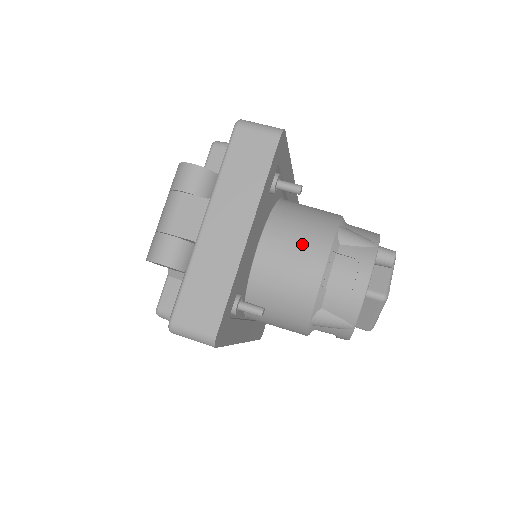
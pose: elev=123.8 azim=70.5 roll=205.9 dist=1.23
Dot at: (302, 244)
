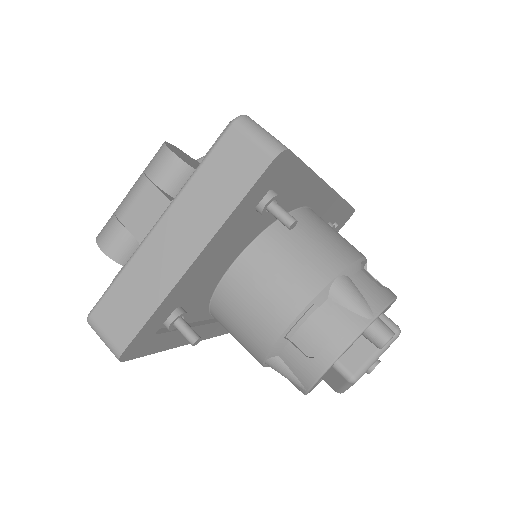
Dot at: (283, 280)
